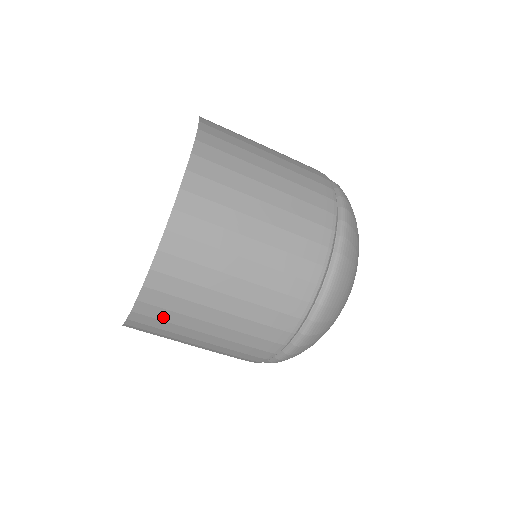
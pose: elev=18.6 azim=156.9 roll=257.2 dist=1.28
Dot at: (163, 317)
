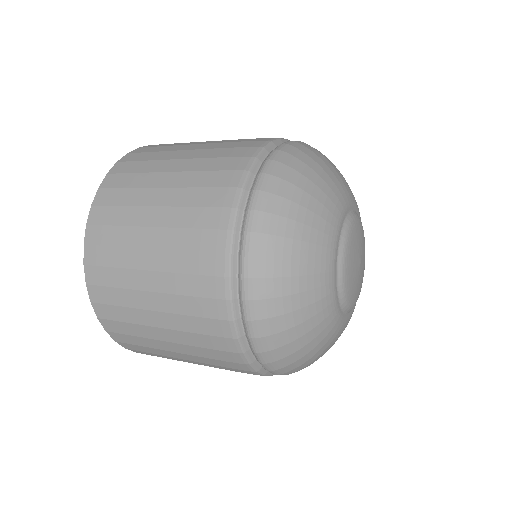
Dot at: (108, 261)
